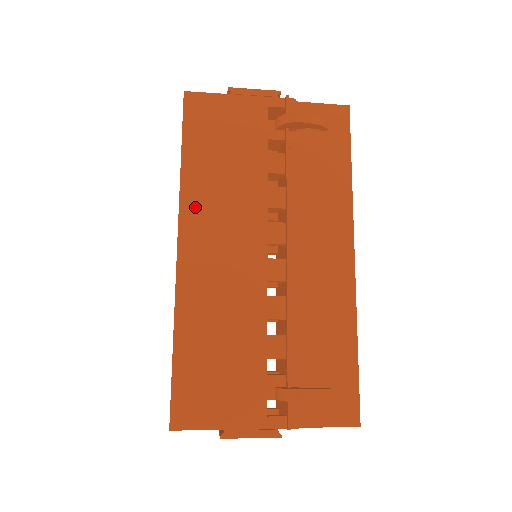
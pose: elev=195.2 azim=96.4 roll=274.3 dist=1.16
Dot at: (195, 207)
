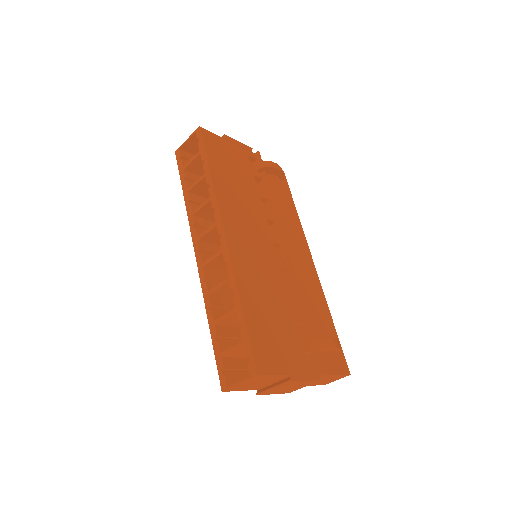
Dot at: (227, 207)
